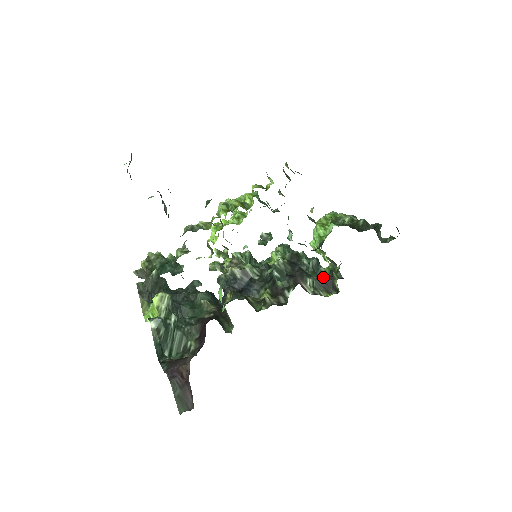
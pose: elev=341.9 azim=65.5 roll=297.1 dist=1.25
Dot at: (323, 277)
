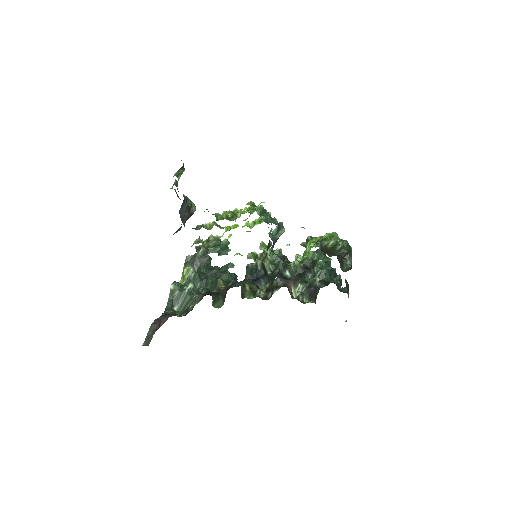
Dot at: (313, 286)
